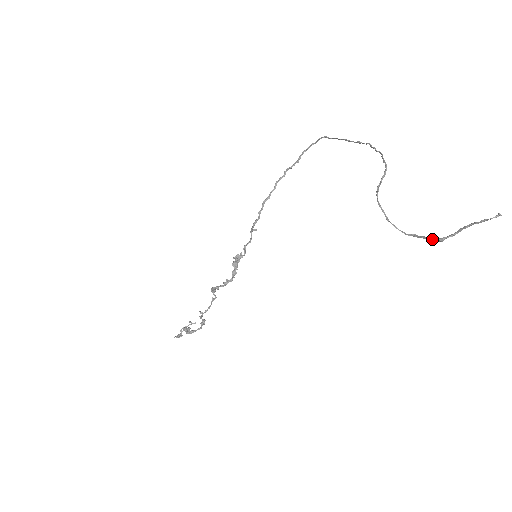
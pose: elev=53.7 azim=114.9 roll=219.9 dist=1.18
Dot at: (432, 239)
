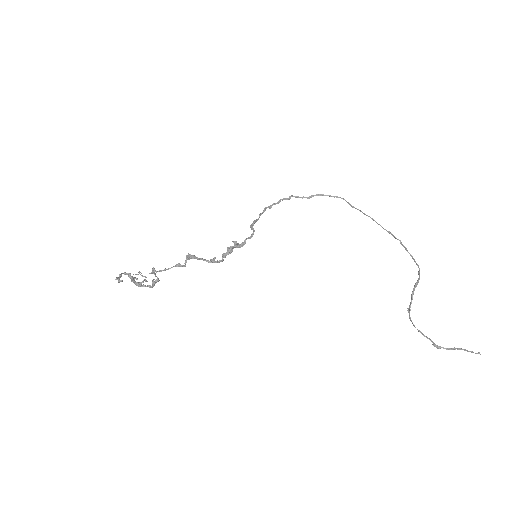
Dot at: (433, 343)
